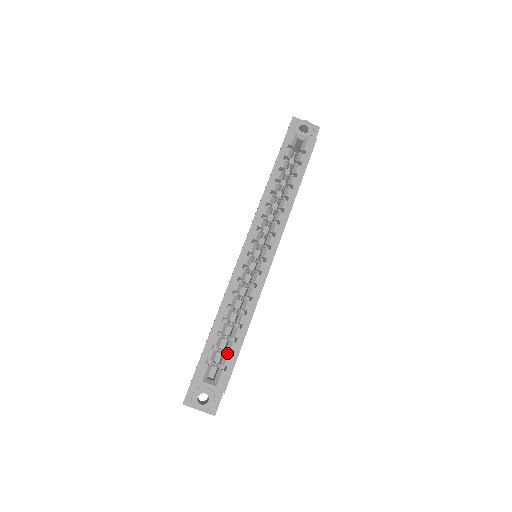
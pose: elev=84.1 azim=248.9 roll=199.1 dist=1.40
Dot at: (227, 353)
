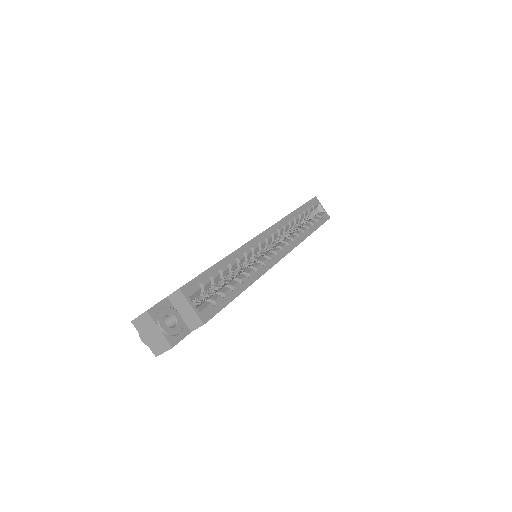
Dot at: occluded
